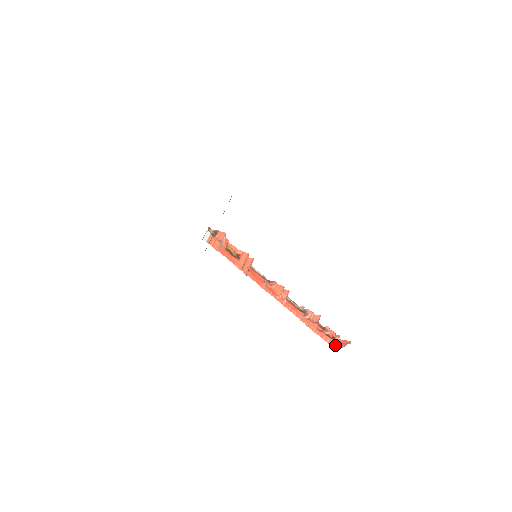
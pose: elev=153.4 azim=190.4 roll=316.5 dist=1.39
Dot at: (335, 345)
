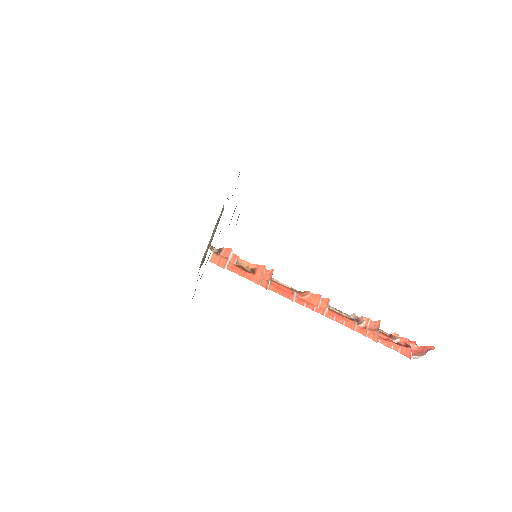
Dot at: (410, 353)
